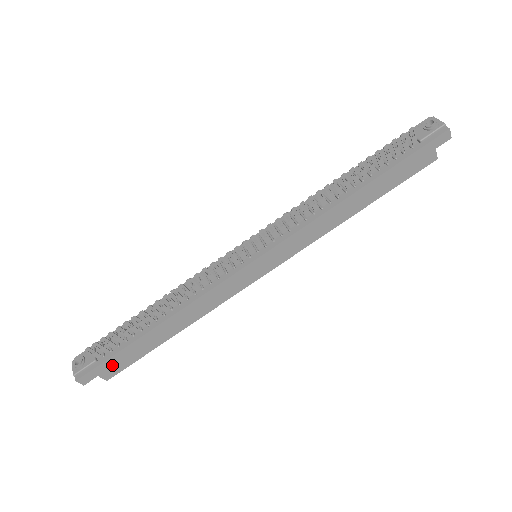
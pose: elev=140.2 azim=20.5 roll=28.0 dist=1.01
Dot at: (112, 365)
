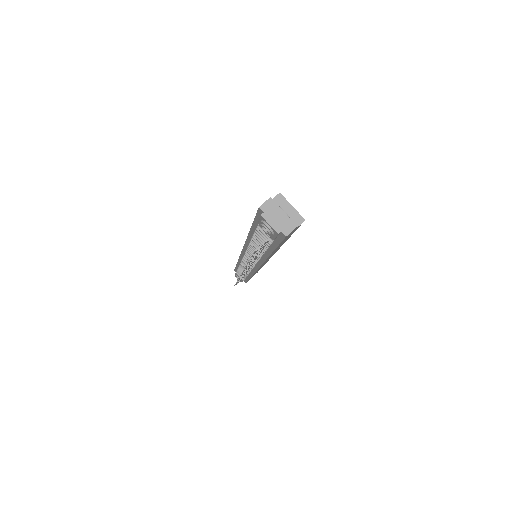
Dot at: occluded
